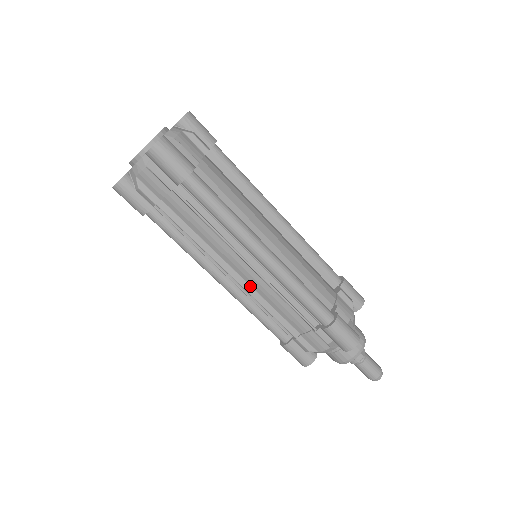
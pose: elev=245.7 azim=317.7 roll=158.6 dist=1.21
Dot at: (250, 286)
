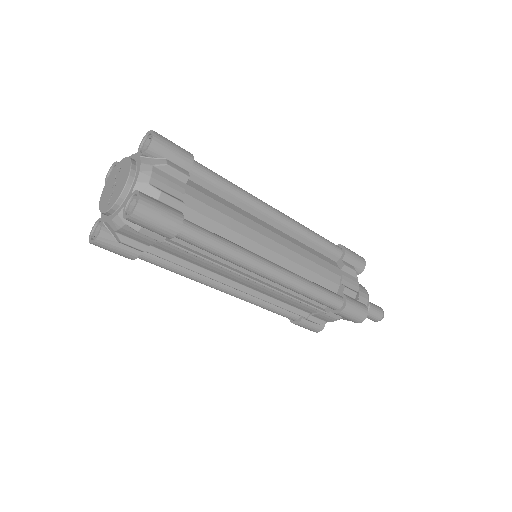
Dot at: (257, 291)
